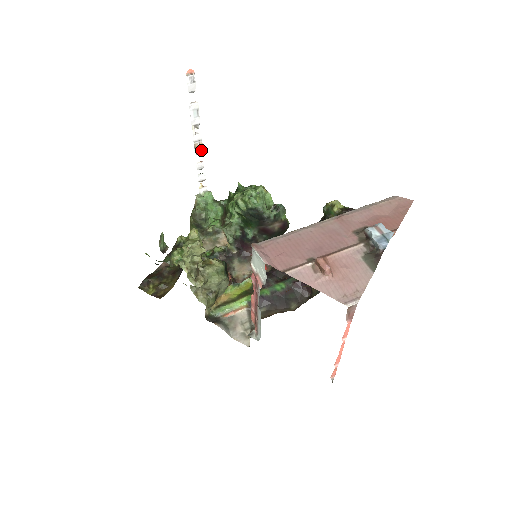
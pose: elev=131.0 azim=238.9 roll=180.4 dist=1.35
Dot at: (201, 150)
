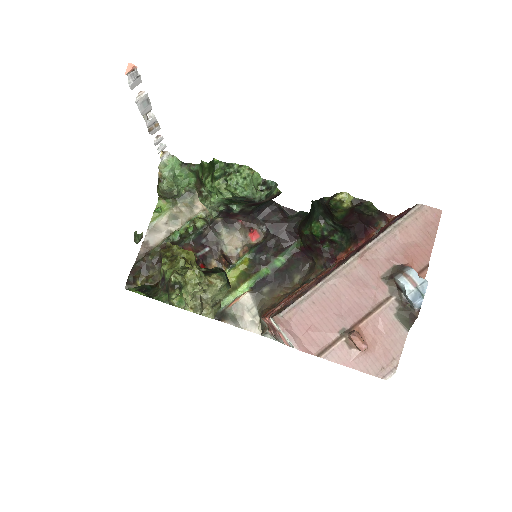
Dot at: (157, 129)
